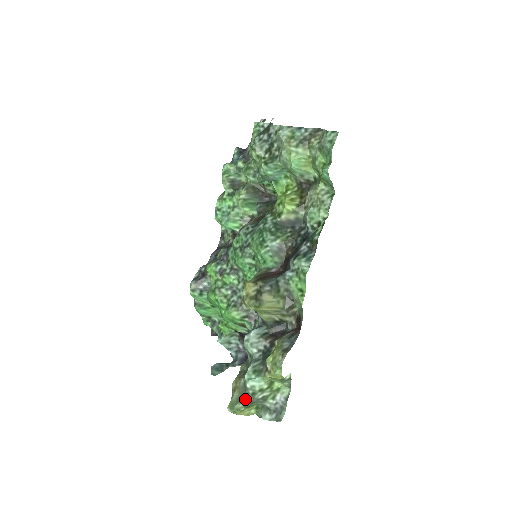
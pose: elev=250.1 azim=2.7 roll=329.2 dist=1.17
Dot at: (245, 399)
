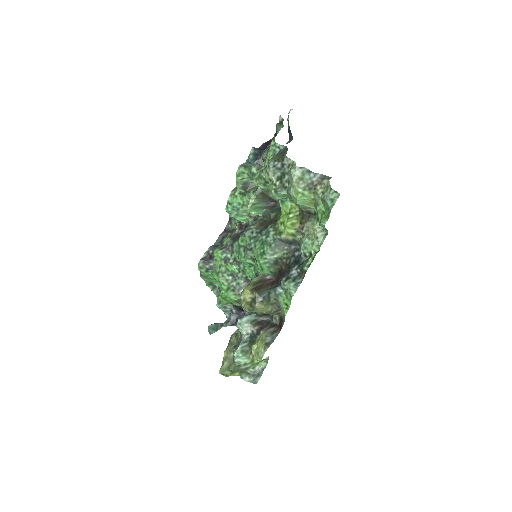
Dot at: (232, 368)
